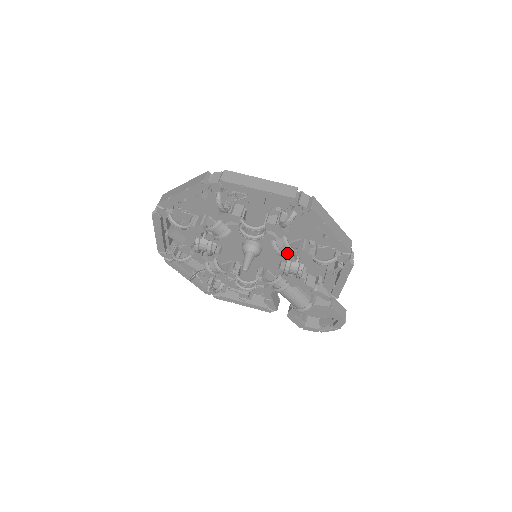
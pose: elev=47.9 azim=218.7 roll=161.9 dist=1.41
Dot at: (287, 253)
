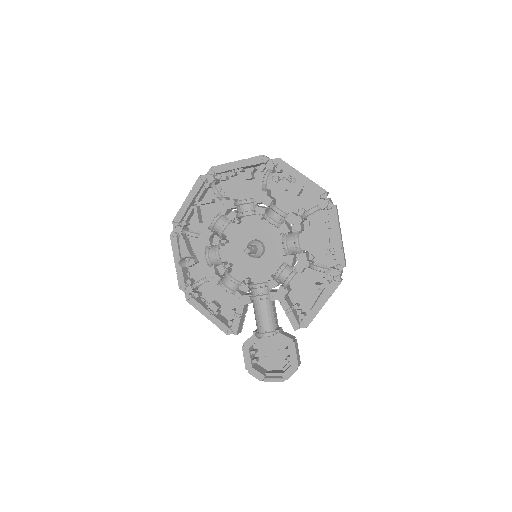
Dot at: (290, 252)
